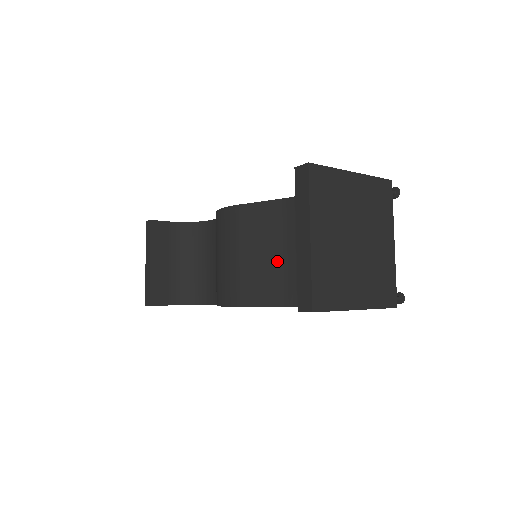
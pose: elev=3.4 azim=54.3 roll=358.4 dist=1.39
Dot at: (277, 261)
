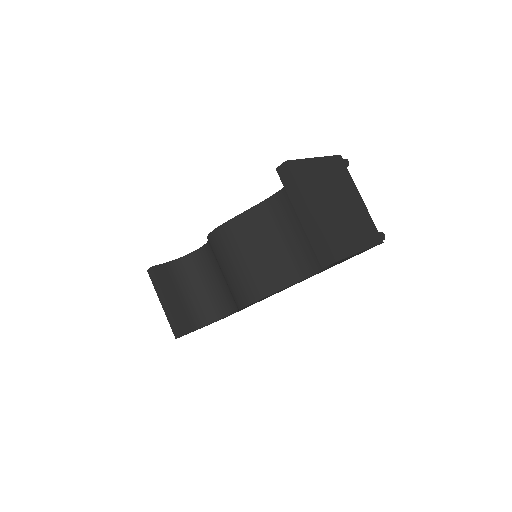
Dot at: (277, 251)
